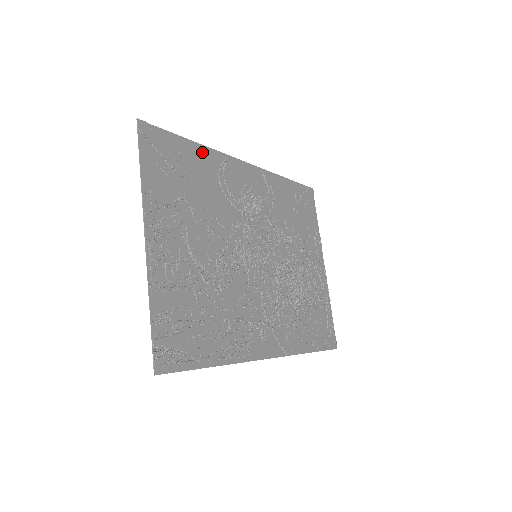
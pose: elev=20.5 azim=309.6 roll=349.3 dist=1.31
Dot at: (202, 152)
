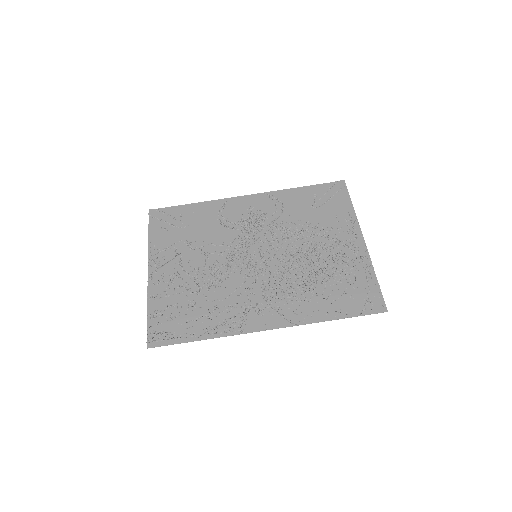
Dot at: (202, 206)
